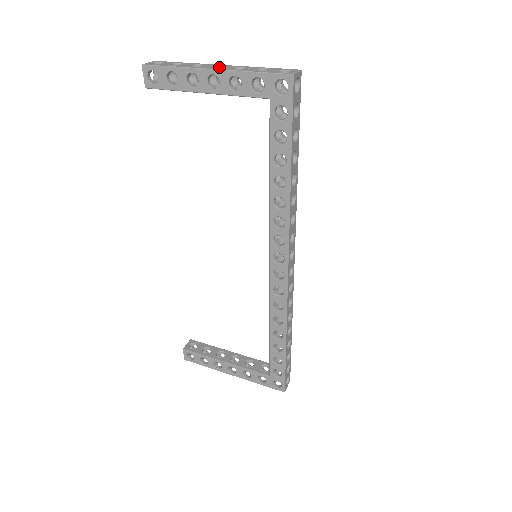
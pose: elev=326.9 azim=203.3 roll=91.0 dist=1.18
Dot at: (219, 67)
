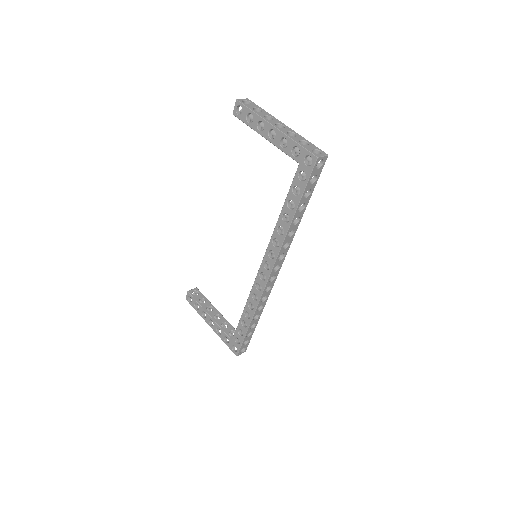
Dot at: (282, 125)
